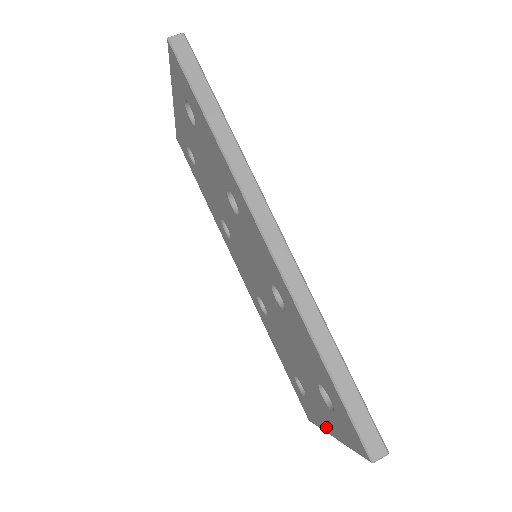
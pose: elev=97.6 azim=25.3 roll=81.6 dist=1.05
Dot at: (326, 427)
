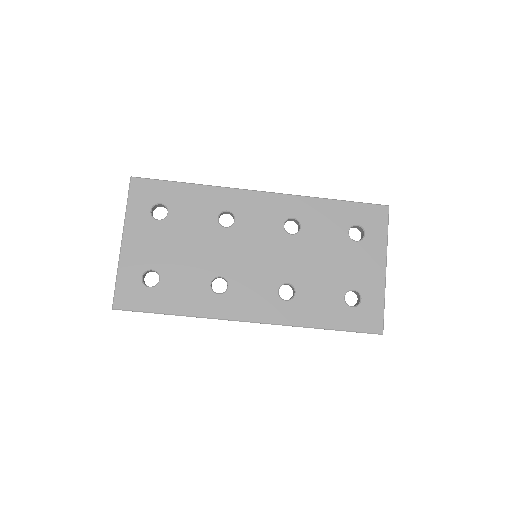
Dot at: occluded
